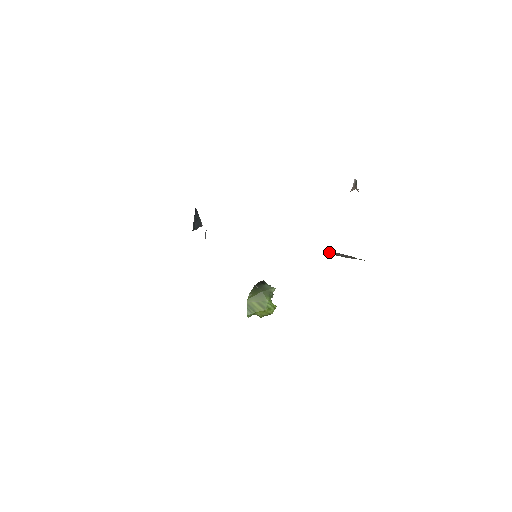
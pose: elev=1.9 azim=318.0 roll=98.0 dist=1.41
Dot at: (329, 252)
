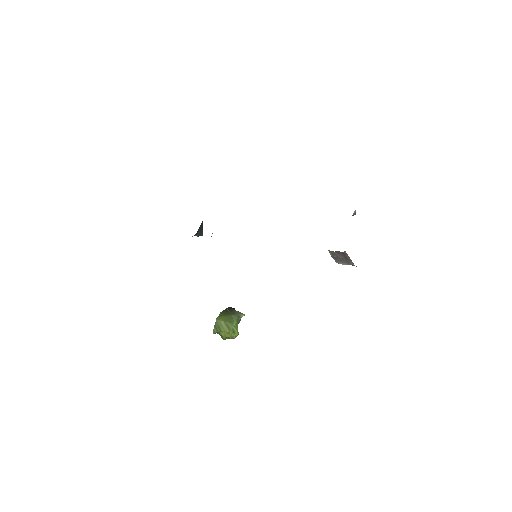
Dot at: (329, 250)
